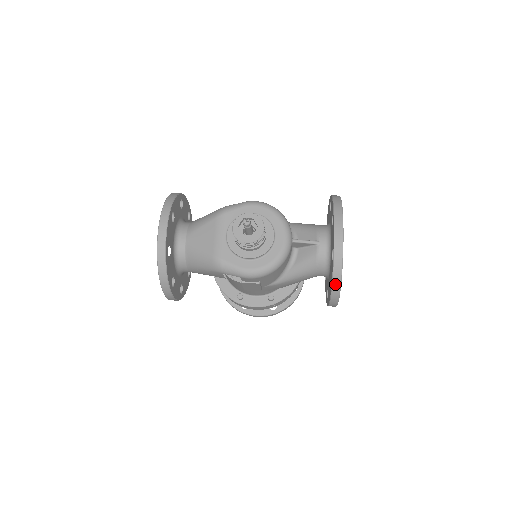
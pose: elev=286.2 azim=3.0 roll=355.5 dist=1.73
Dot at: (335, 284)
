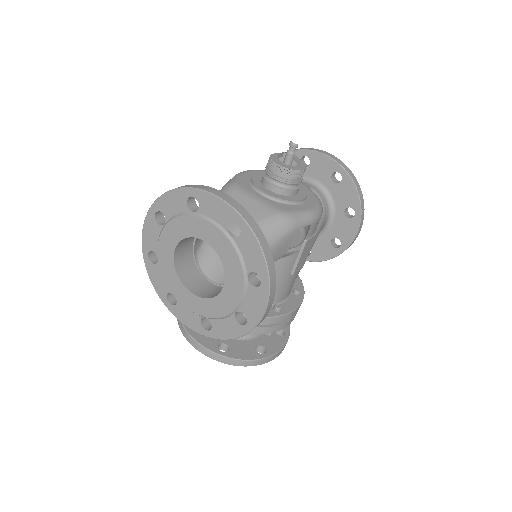
Dot at: (360, 195)
